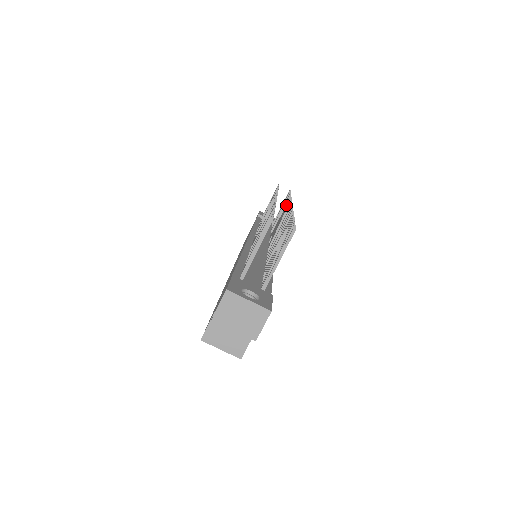
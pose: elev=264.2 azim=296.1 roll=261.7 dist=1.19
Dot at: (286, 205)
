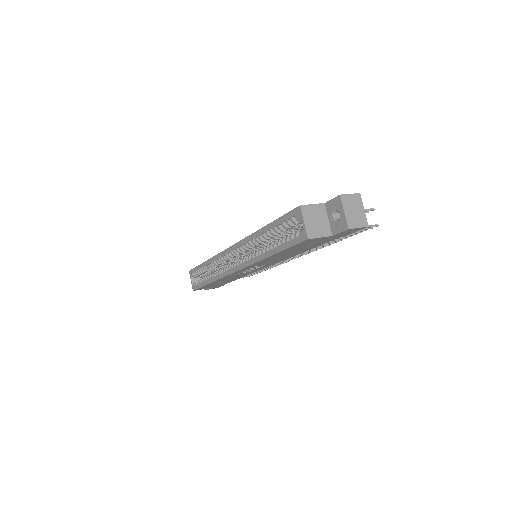
Dot at: occluded
